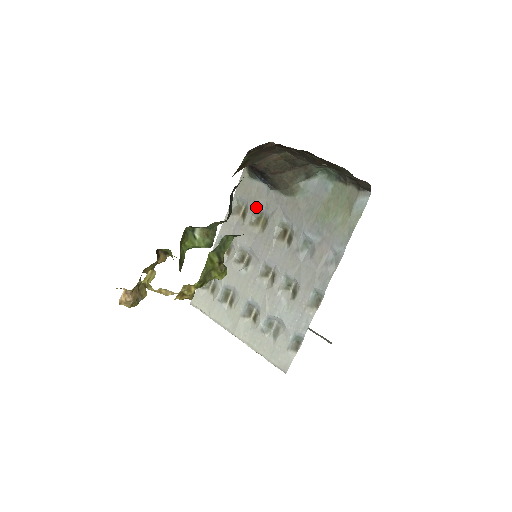
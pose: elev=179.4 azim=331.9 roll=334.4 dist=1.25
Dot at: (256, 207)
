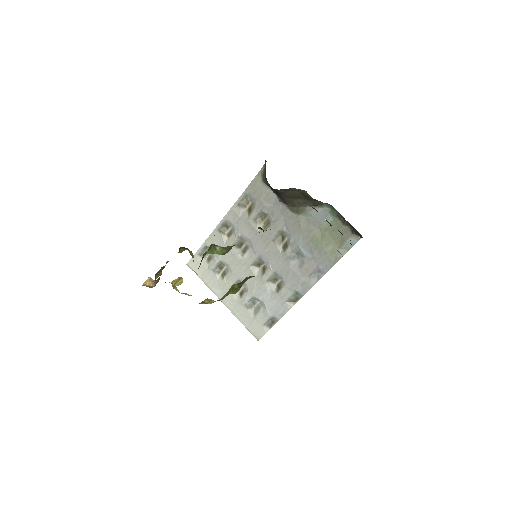
Dot at: (263, 209)
